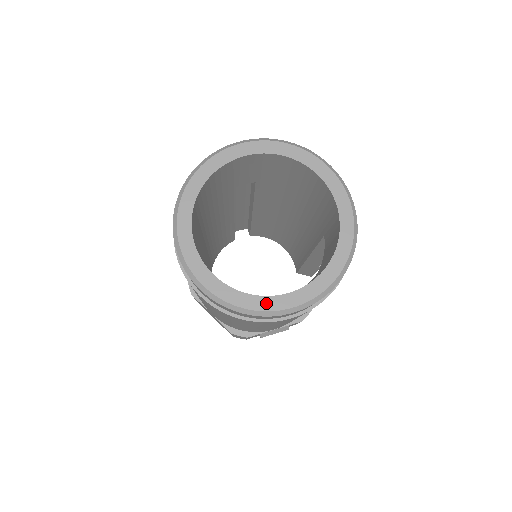
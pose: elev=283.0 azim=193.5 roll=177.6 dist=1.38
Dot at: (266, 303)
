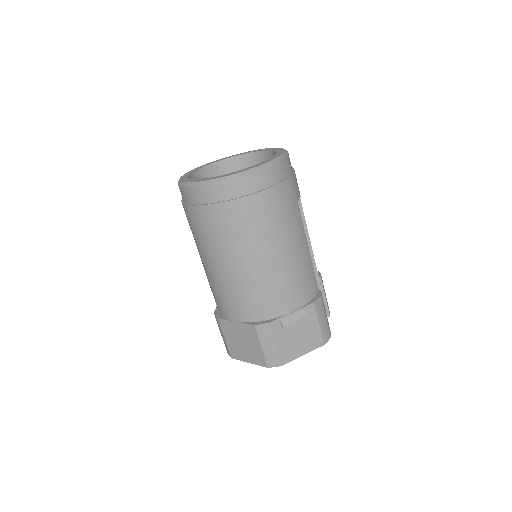
Dot at: (234, 173)
